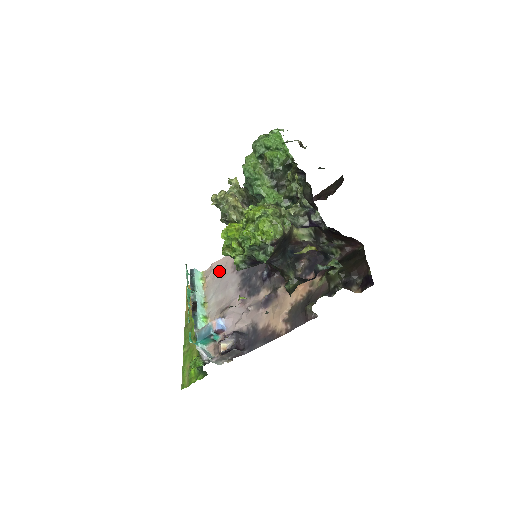
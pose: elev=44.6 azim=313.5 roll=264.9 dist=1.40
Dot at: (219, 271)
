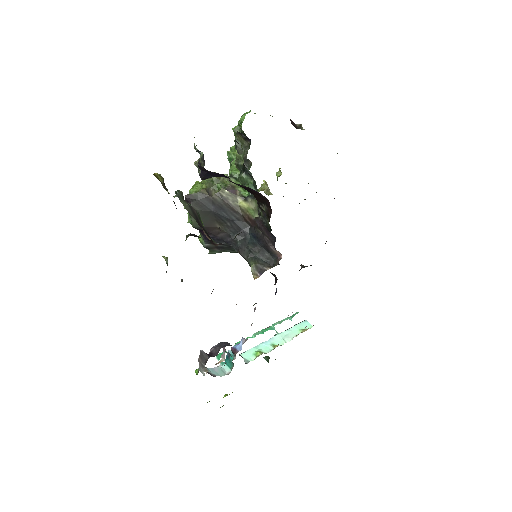
Dot at: occluded
